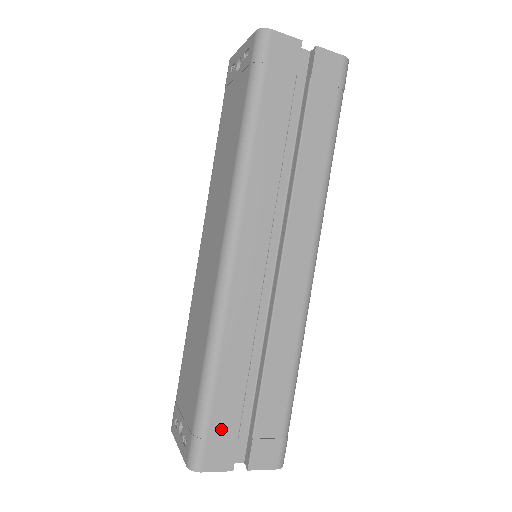
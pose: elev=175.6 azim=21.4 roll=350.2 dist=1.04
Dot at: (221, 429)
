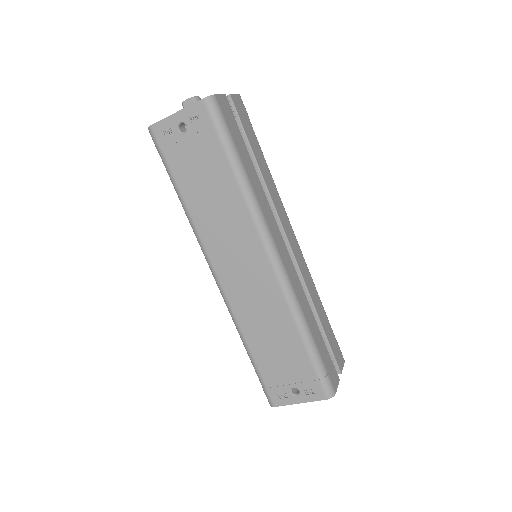
Dot at: (327, 362)
